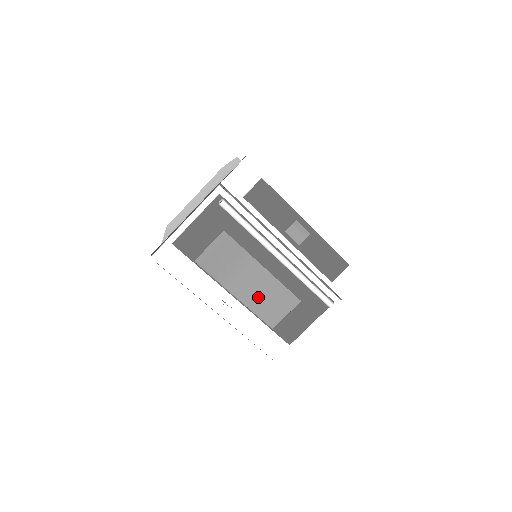
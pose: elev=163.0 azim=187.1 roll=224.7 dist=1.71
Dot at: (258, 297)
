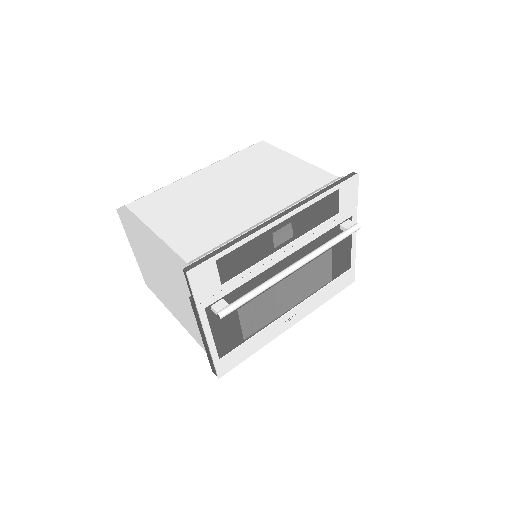
Dot at: (304, 288)
